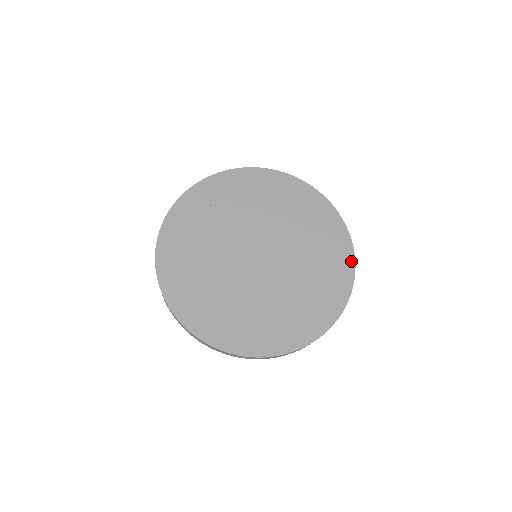
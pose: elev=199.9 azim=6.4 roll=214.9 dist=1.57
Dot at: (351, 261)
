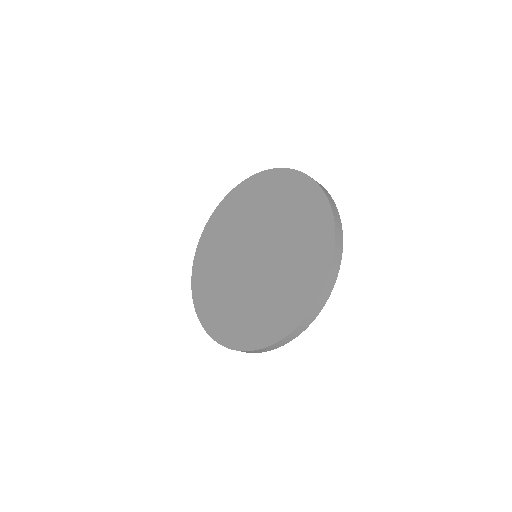
Dot at: (325, 272)
